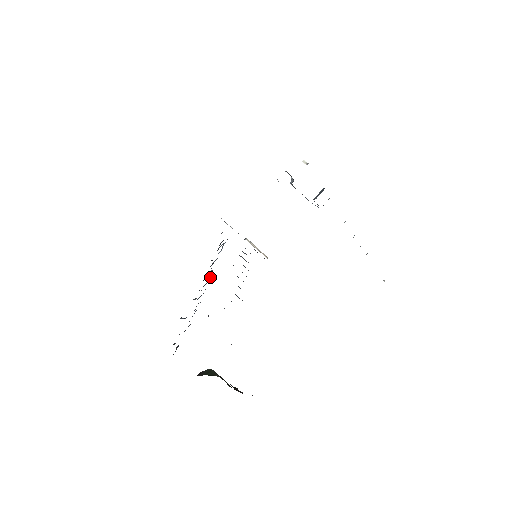
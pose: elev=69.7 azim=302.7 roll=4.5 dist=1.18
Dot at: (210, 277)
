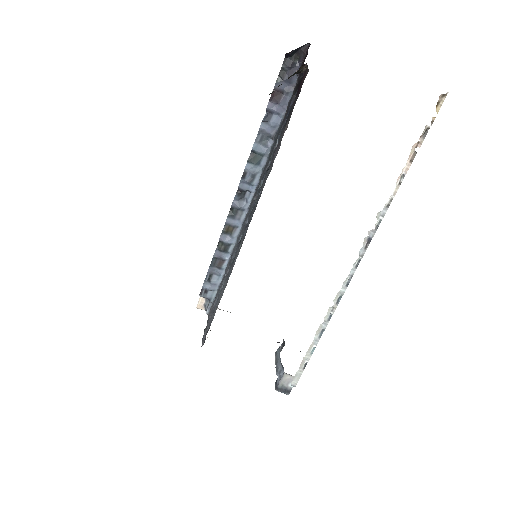
Dot at: (255, 184)
